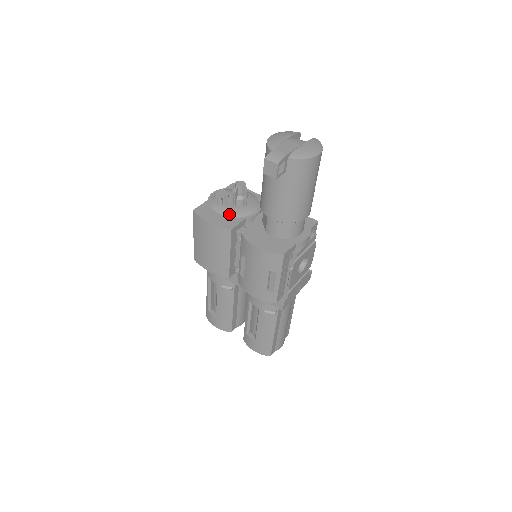
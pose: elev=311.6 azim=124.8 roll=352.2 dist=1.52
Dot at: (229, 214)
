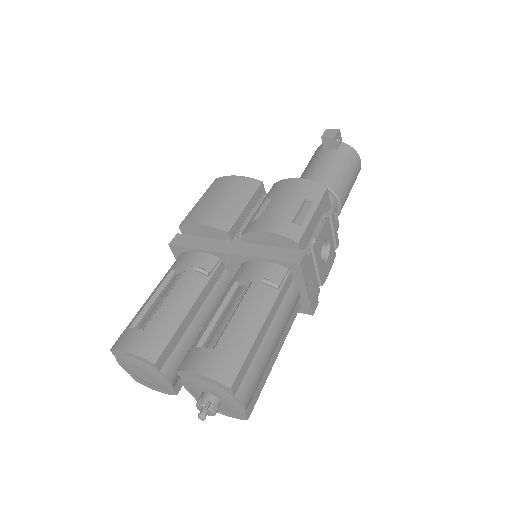
Dot at: occluded
